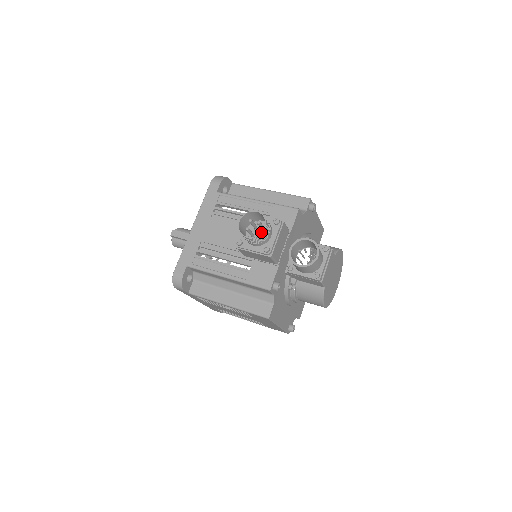
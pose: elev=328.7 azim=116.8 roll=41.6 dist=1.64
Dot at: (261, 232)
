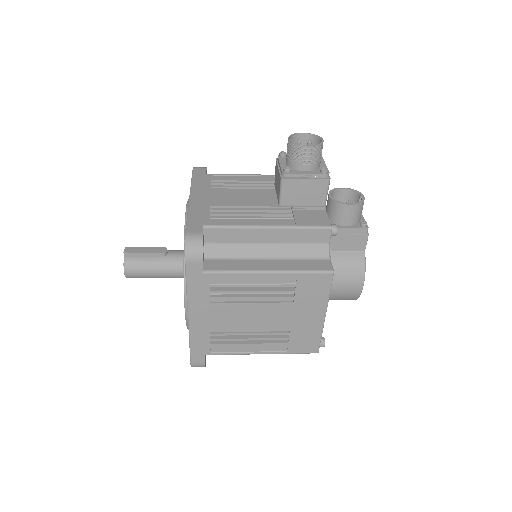
Dot at: (322, 142)
